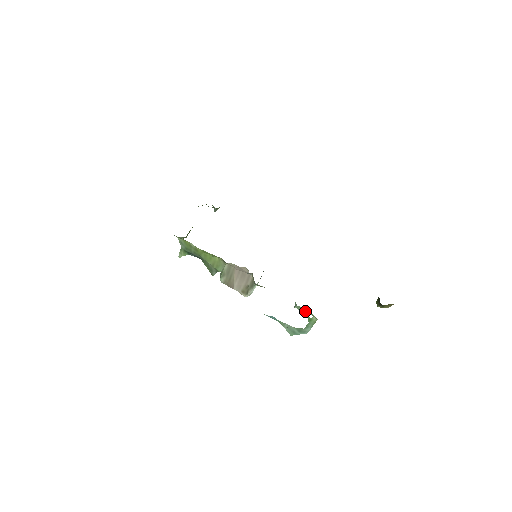
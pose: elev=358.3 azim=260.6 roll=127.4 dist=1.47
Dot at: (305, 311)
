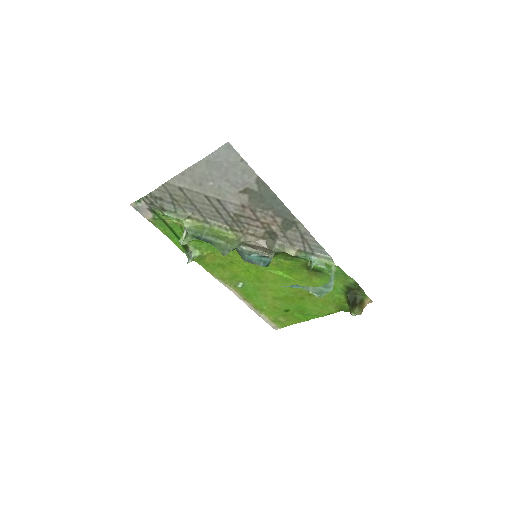
Dot at: (323, 264)
